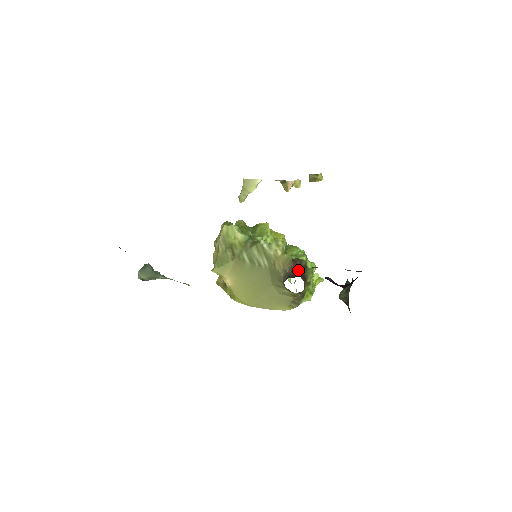
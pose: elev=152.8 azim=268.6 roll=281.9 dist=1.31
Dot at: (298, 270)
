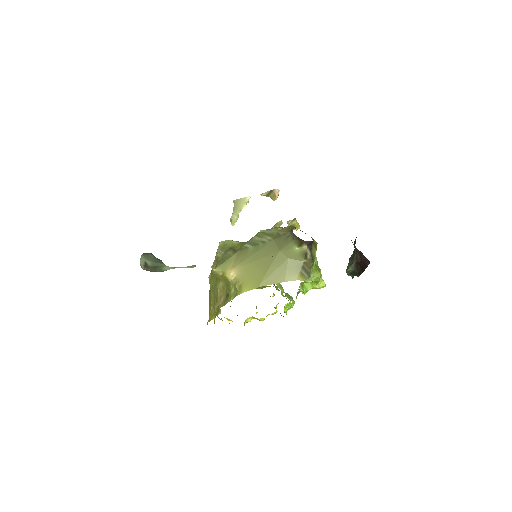
Dot at: occluded
